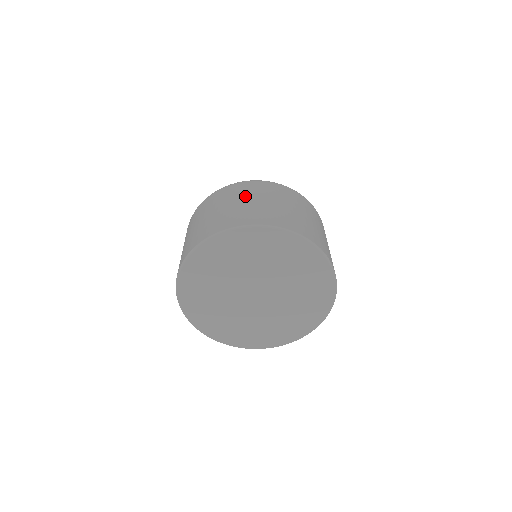
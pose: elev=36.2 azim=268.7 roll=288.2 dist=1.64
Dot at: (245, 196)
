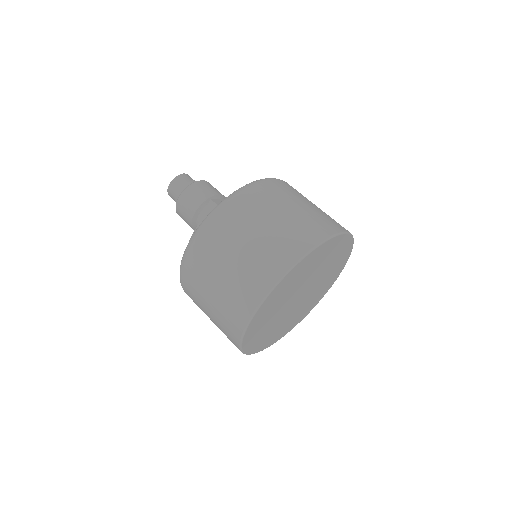
Dot at: (294, 198)
